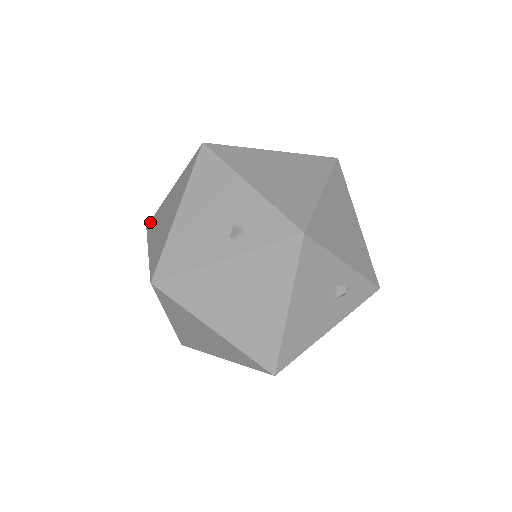
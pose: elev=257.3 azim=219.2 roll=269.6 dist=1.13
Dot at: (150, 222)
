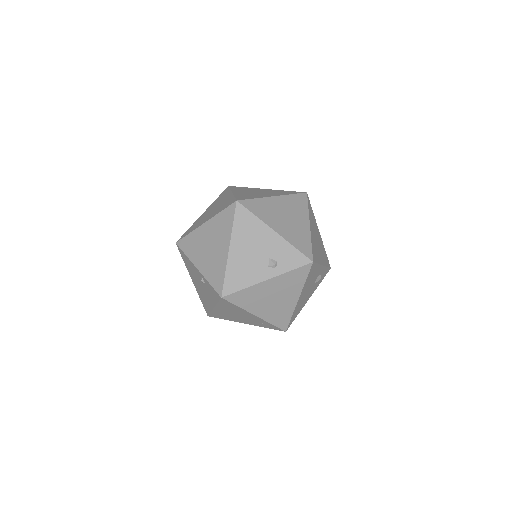
Dot at: (181, 241)
